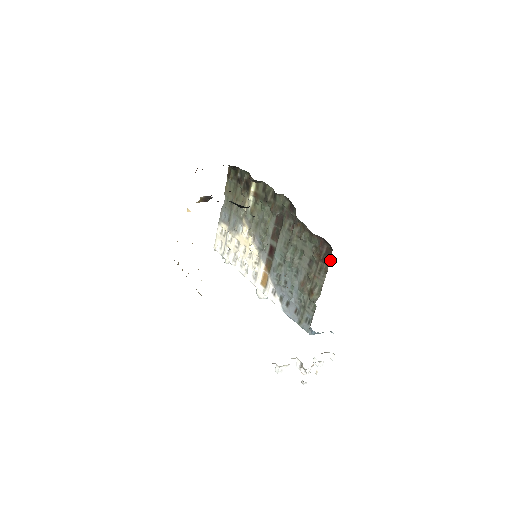
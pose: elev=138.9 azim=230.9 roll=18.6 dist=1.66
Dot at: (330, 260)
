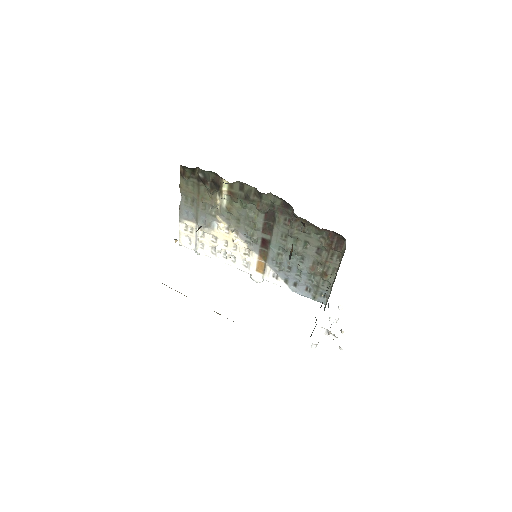
Dot at: (344, 248)
